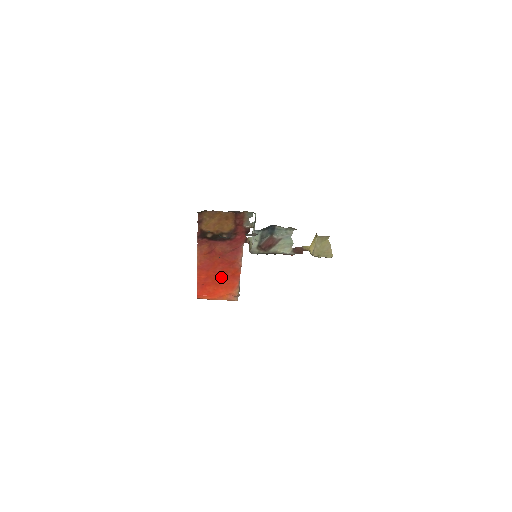
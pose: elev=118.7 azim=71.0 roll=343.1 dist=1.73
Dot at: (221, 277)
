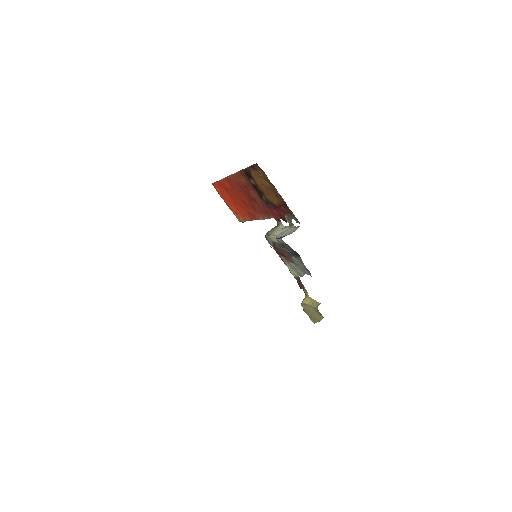
Dot at: (240, 202)
